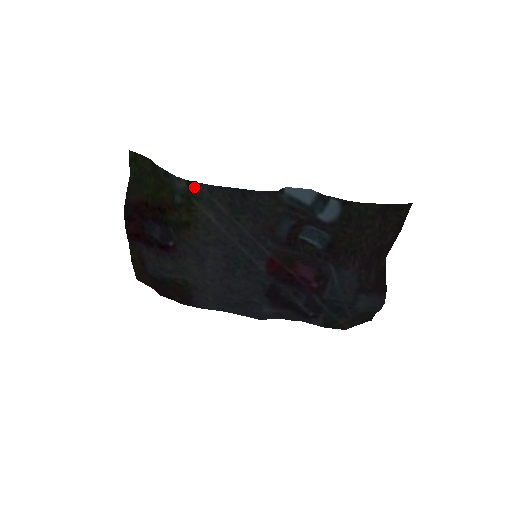
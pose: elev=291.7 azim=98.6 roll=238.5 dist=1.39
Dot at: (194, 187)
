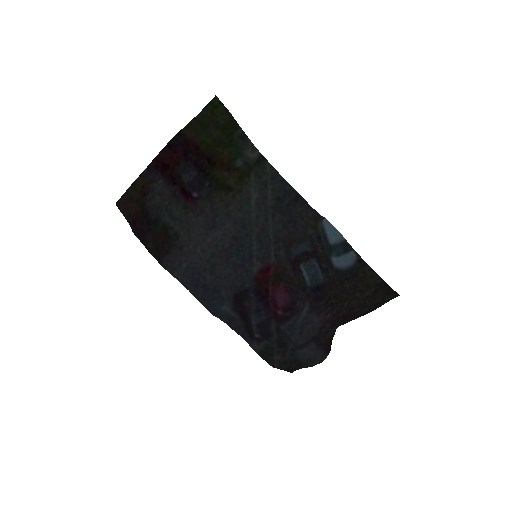
Dot at: (262, 164)
